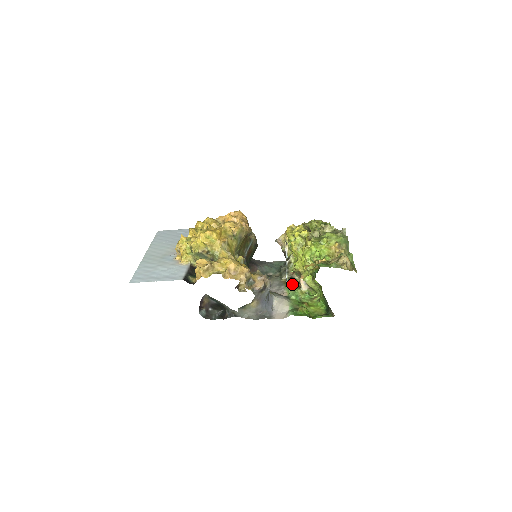
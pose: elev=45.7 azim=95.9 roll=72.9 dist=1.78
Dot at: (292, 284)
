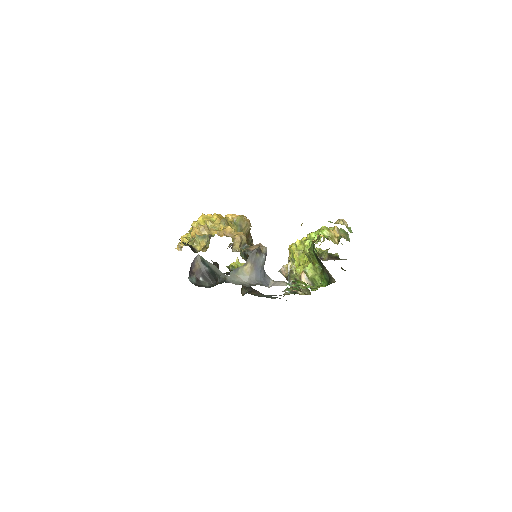
Dot at: occluded
